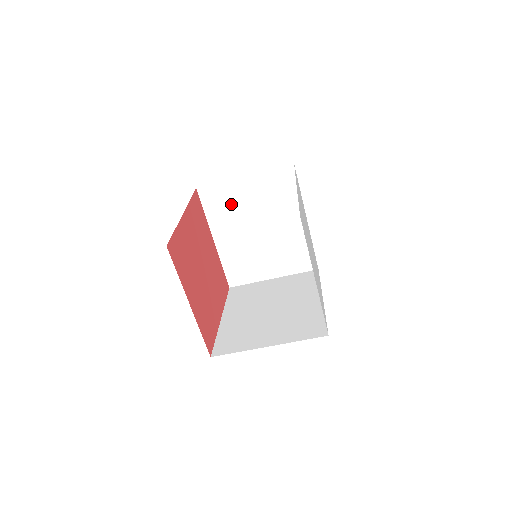
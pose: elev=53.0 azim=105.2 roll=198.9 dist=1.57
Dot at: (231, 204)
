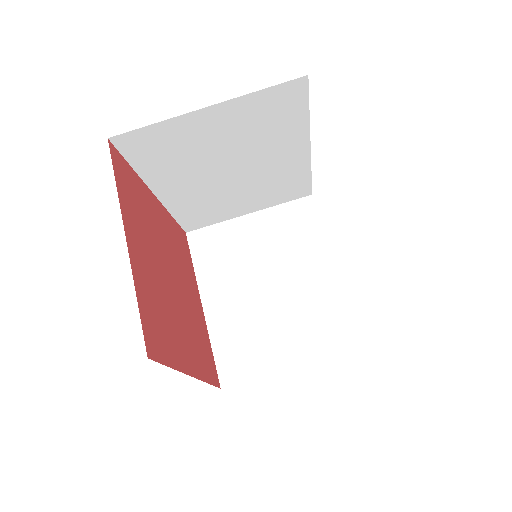
Dot at: (230, 251)
